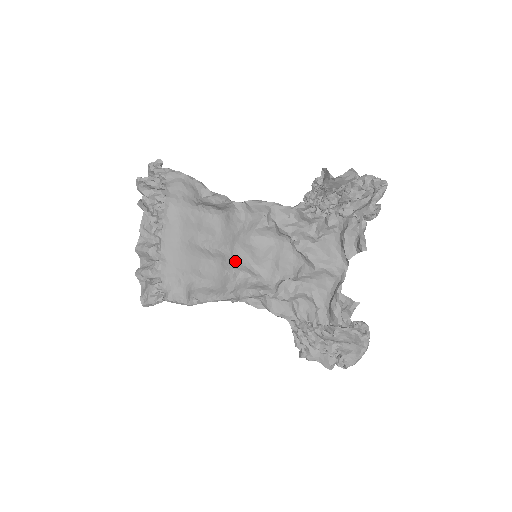
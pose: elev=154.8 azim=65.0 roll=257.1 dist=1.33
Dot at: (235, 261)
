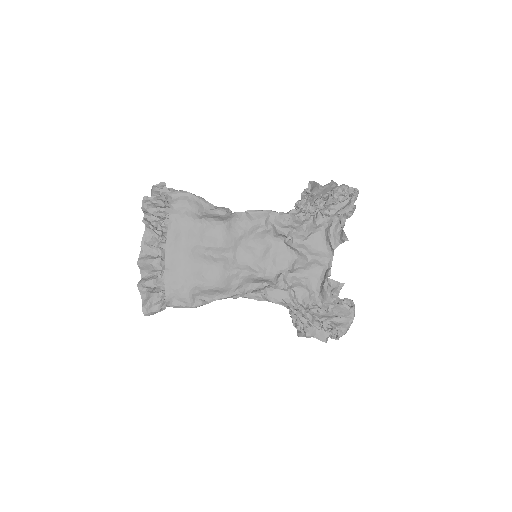
Dot at: (238, 262)
